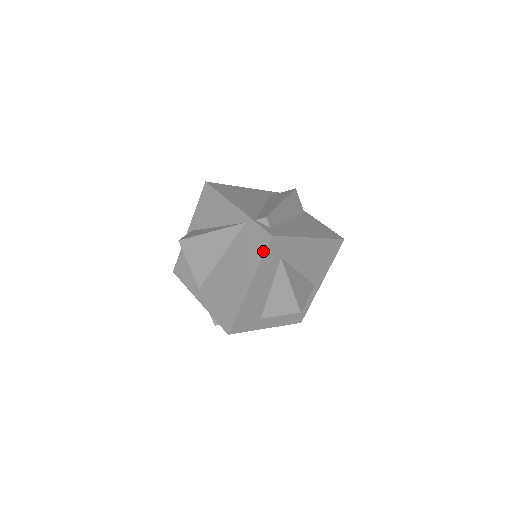
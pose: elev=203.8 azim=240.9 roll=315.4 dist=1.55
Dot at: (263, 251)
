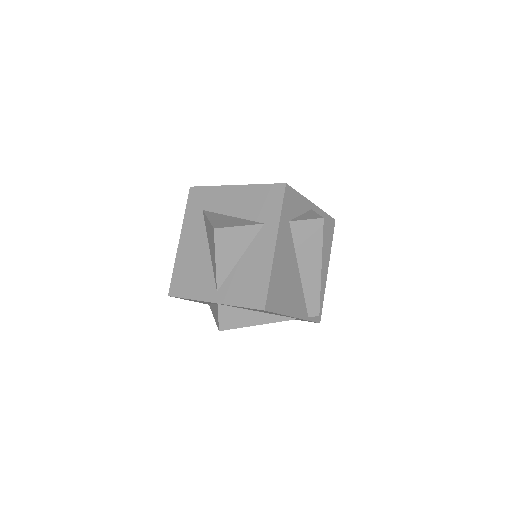
Dot at: occluded
